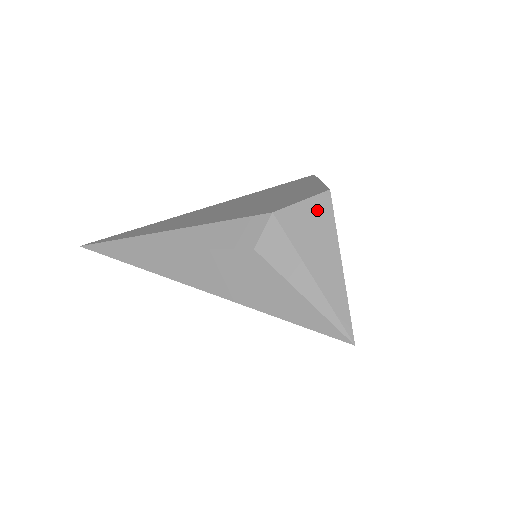
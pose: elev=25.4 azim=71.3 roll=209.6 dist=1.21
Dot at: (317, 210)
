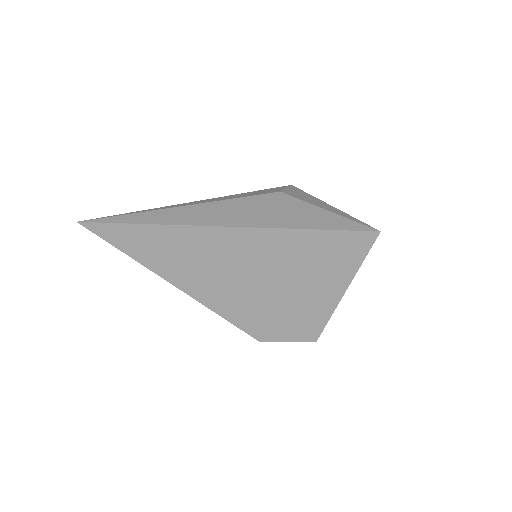
Dot at: occluded
